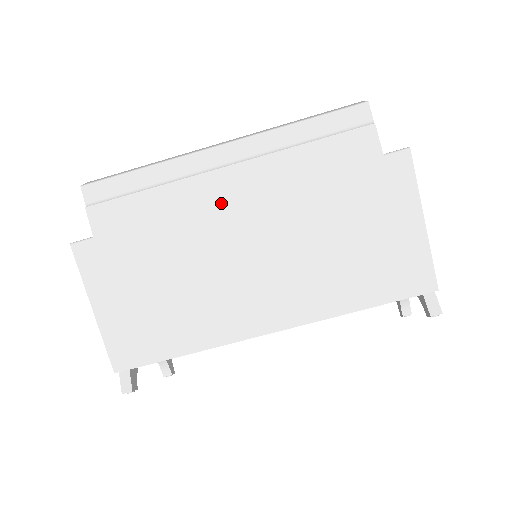
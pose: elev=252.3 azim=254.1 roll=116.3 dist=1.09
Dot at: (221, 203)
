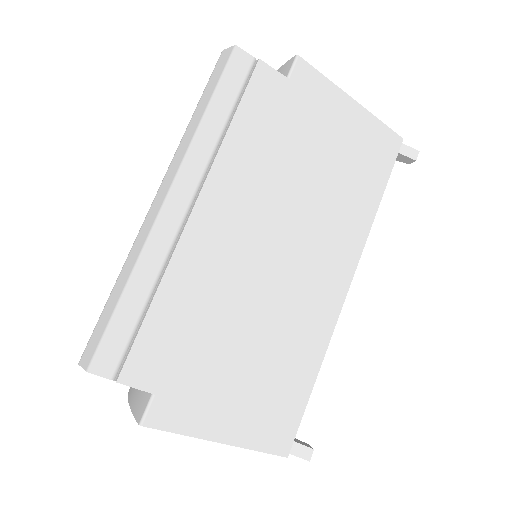
Dot at: (221, 242)
